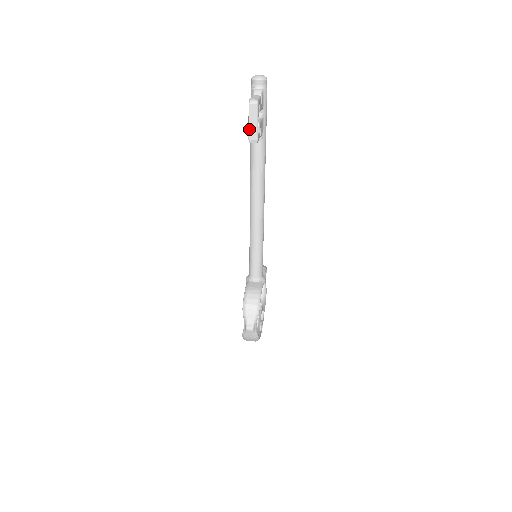
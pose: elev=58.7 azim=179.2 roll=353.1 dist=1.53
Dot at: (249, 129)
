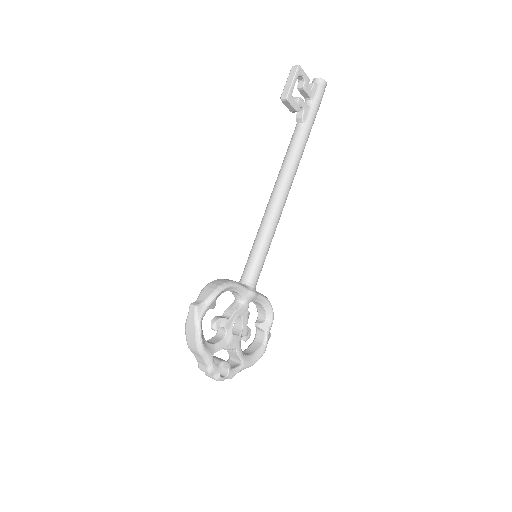
Dot at: (284, 88)
